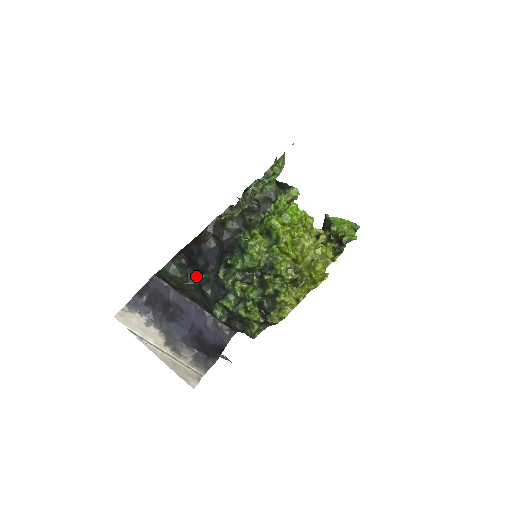
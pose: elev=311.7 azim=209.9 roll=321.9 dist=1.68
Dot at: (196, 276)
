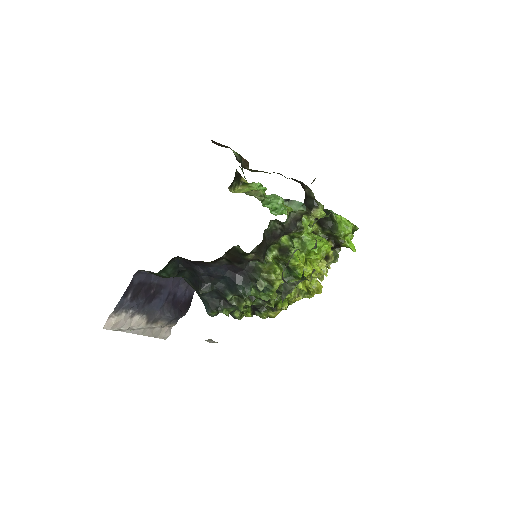
Dot at: (189, 274)
